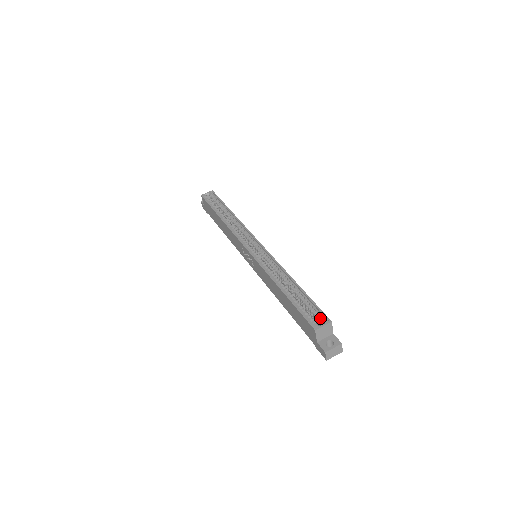
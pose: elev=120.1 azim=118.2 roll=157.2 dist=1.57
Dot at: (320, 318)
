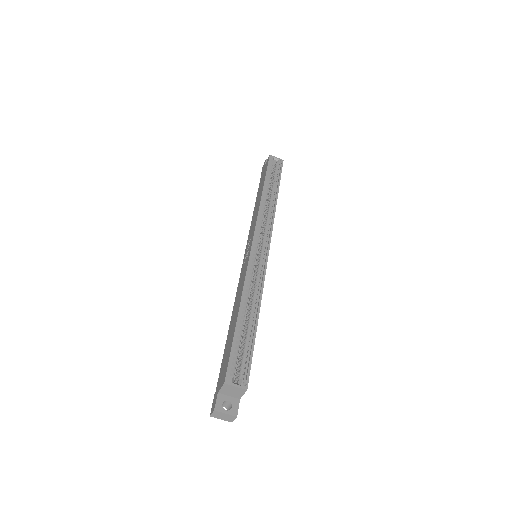
Dot at: (242, 375)
